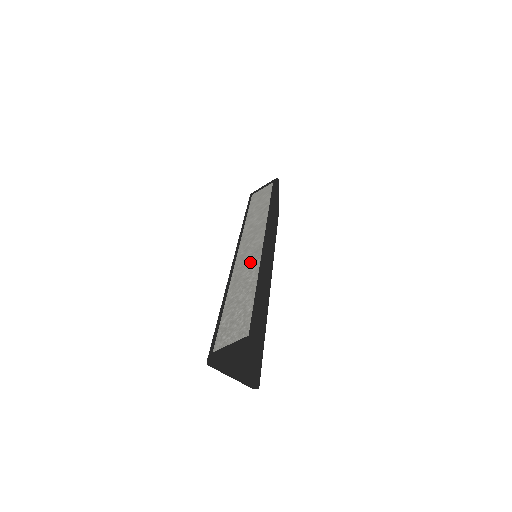
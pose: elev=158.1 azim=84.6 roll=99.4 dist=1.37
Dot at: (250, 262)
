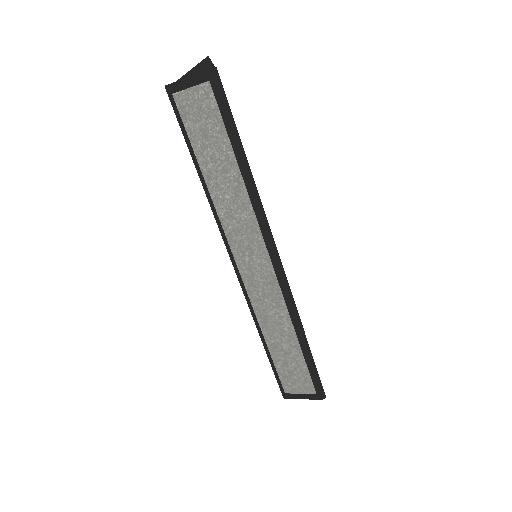
Dot at: (271, 299)
